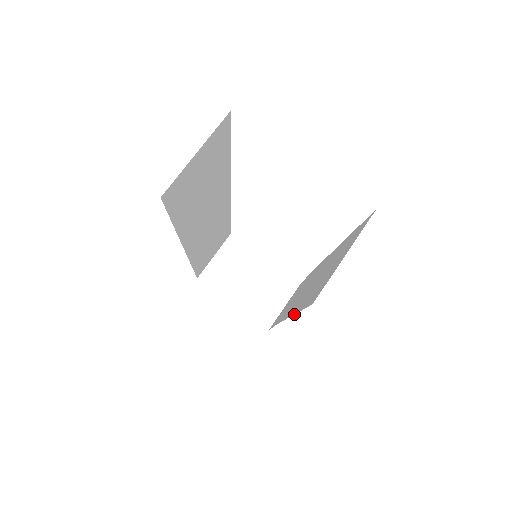
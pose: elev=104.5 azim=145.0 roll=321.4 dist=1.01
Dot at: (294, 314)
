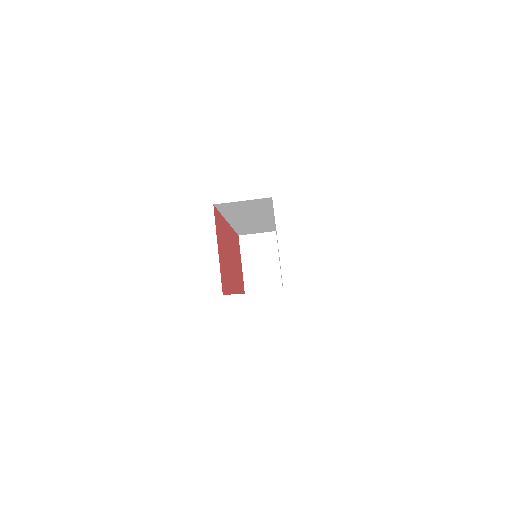
Dot at: (230, 294)
